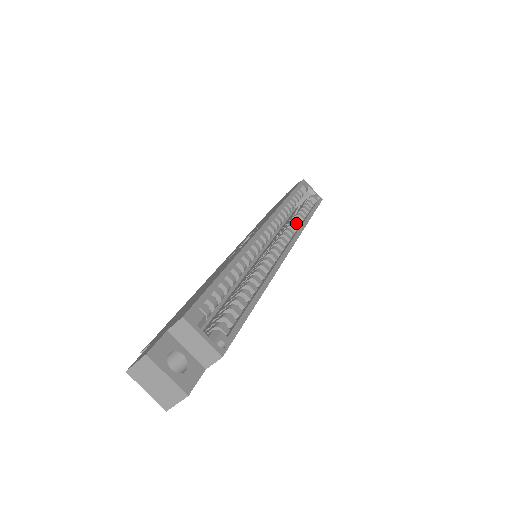
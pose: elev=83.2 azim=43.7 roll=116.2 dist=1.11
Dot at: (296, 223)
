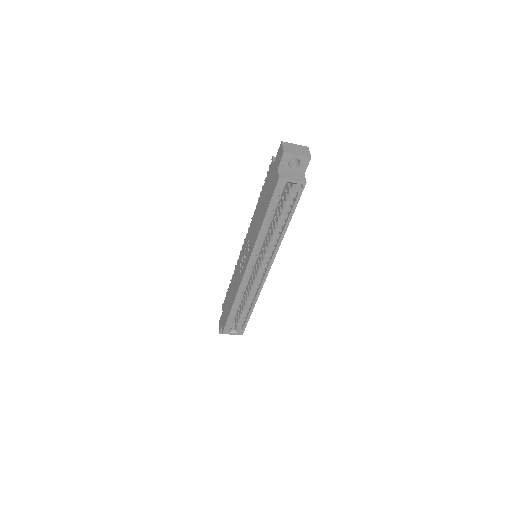
Dot at: (275, 237)
